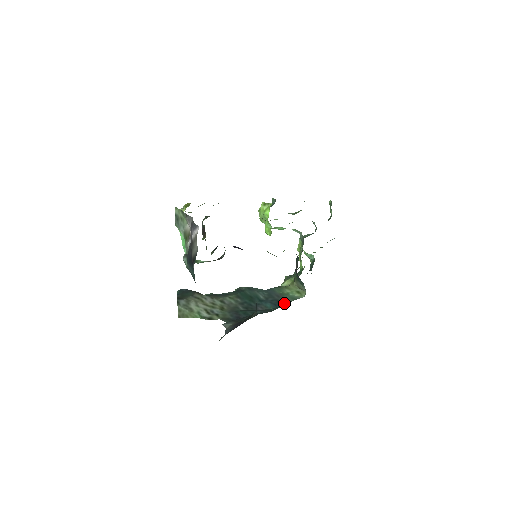
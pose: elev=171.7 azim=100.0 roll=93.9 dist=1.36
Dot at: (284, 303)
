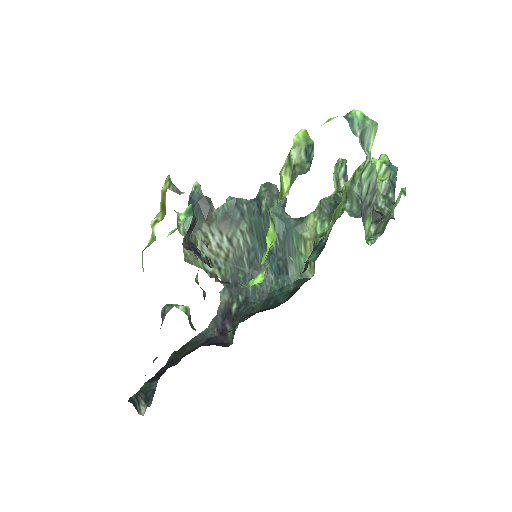
Dot at: (288, 274)
